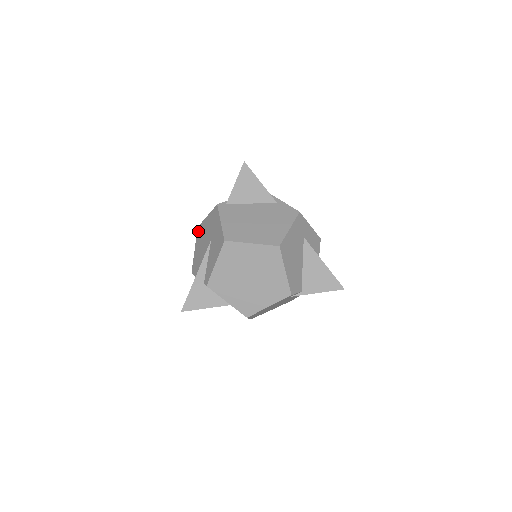
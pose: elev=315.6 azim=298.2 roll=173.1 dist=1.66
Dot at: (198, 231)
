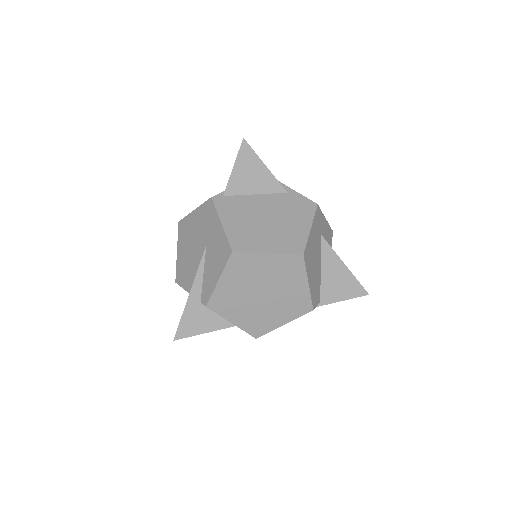
Dot at: (180, 228)
